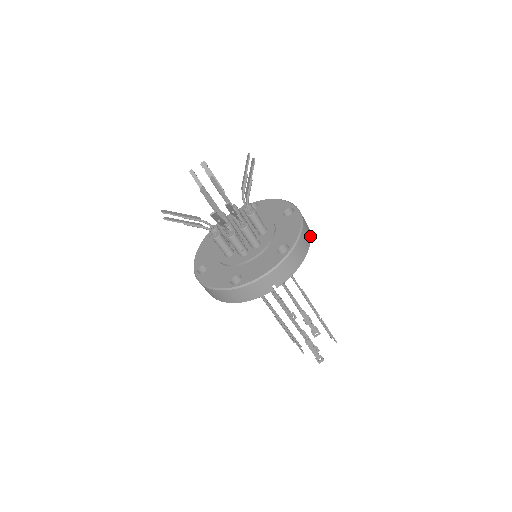
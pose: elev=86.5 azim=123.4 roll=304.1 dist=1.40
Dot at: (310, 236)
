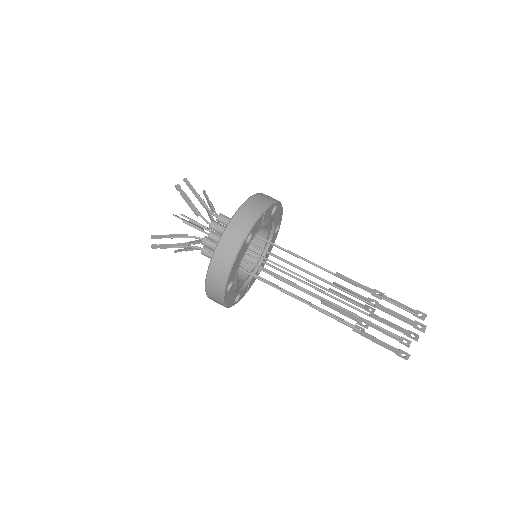
Dot at: occluded
